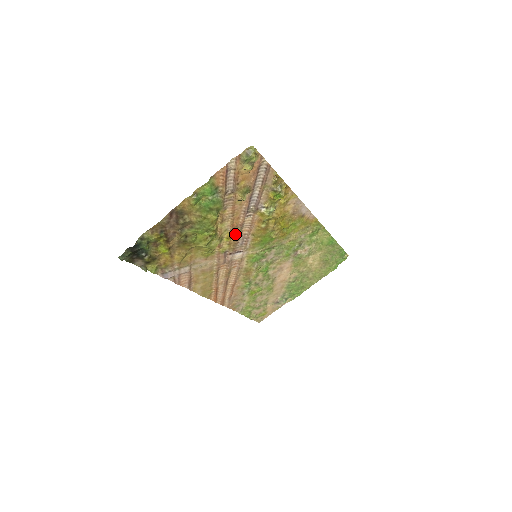
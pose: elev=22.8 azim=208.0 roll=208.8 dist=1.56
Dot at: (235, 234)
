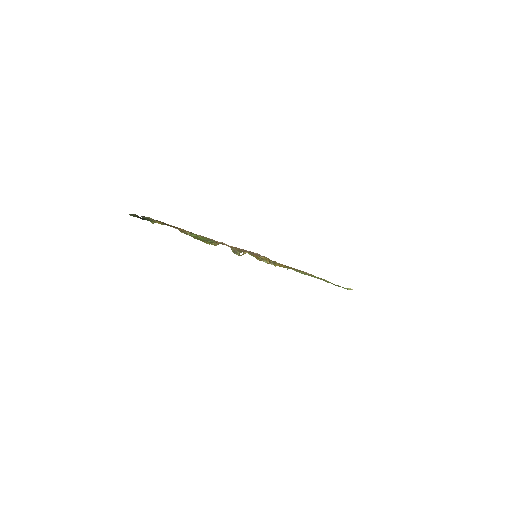
Dot at: occluded
